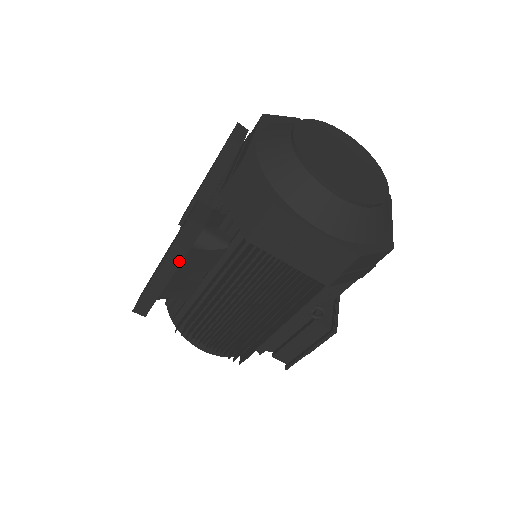
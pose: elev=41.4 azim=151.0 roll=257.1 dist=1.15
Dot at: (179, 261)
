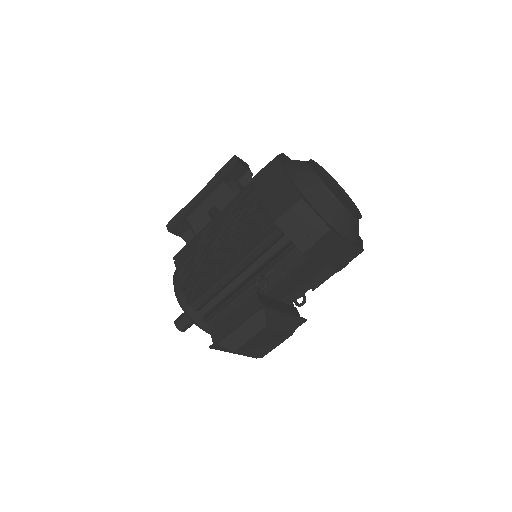
Dot at: (213, 185)
